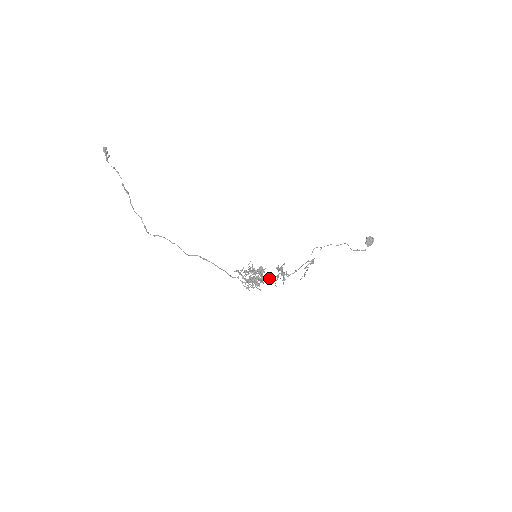
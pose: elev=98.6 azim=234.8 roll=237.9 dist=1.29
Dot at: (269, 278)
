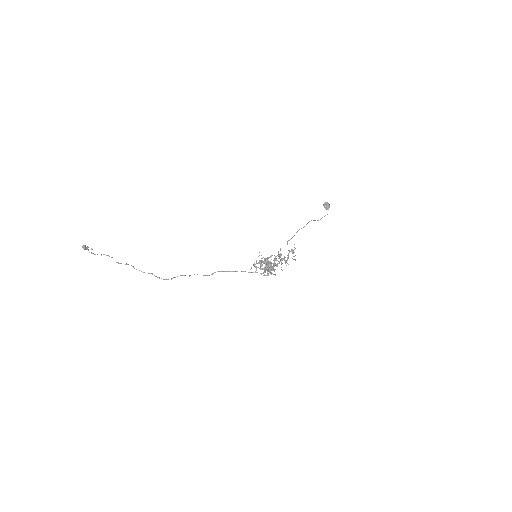
Dot at: (276, 265)
